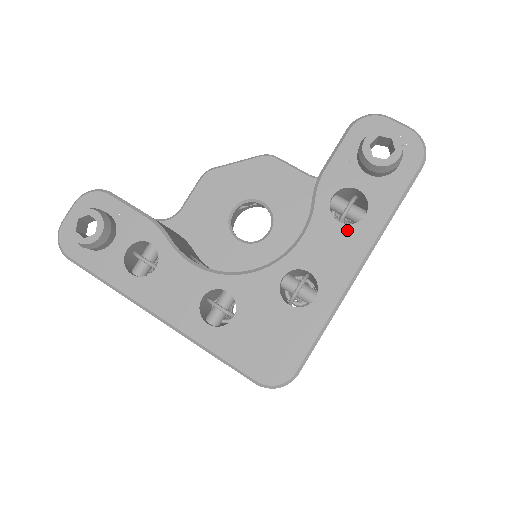
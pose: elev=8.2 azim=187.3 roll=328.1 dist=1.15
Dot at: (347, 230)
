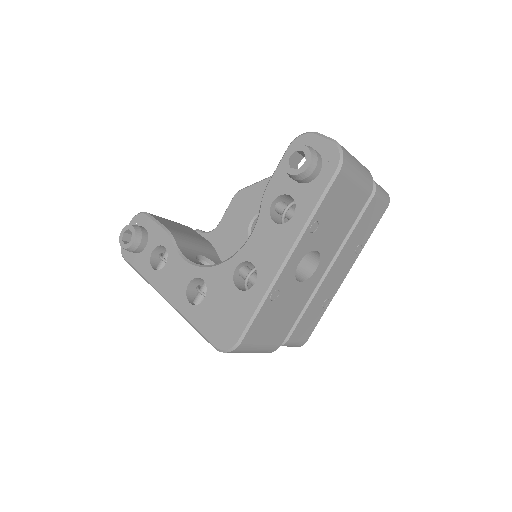
Dot at: (280, 229)
